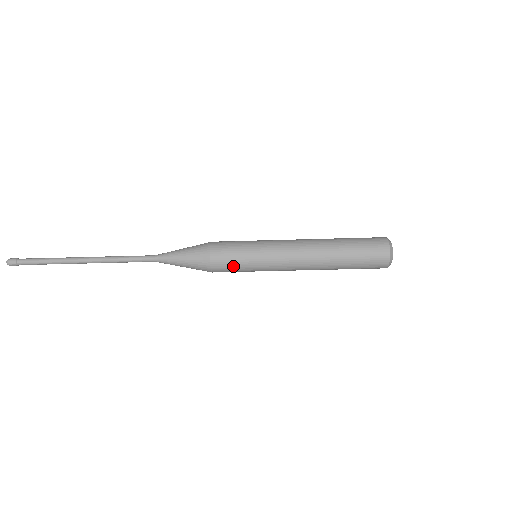
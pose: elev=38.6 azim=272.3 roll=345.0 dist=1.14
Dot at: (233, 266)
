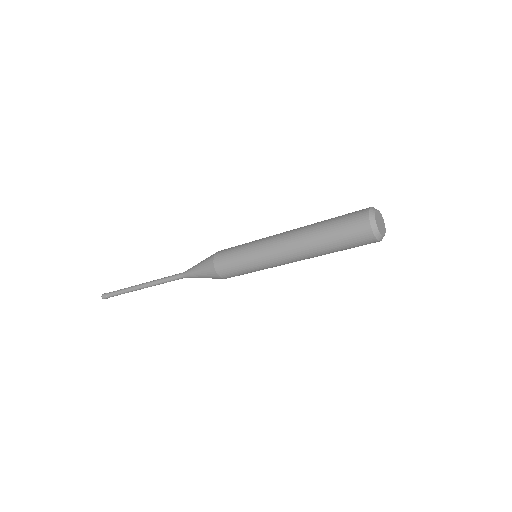
Dot at: (236, 272)
